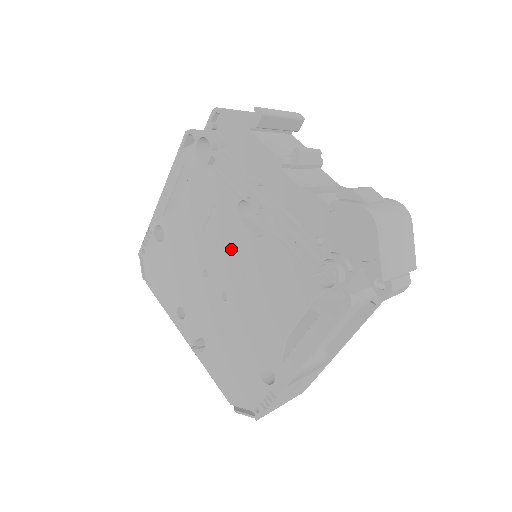
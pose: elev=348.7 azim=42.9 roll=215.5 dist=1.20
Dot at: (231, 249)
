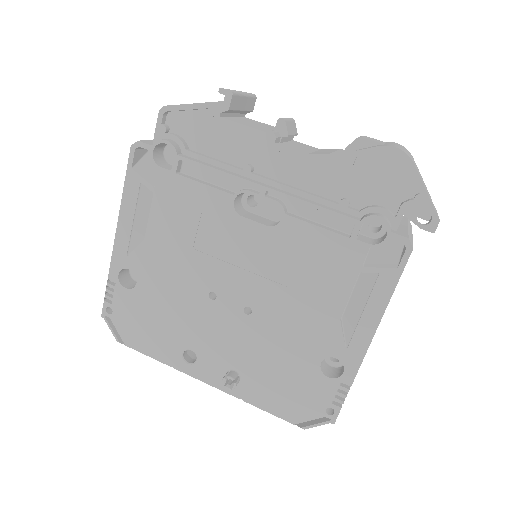
Dot at: (240, 254)
